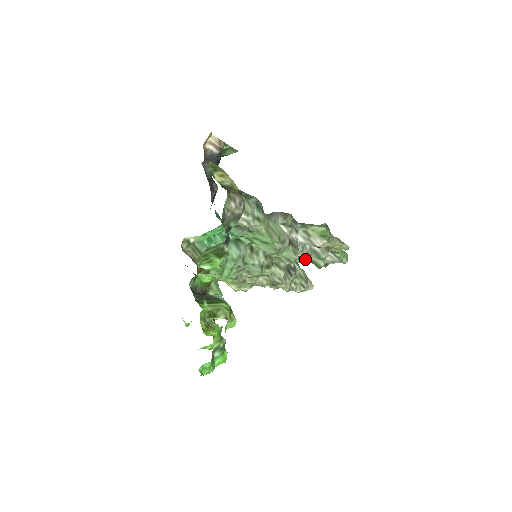
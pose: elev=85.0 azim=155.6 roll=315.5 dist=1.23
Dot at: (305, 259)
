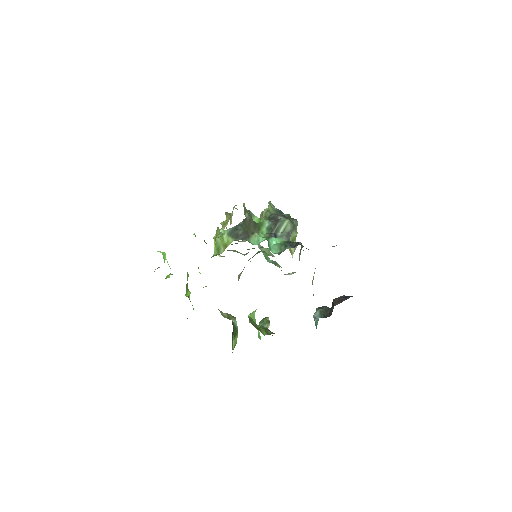
Dot at: occluded
